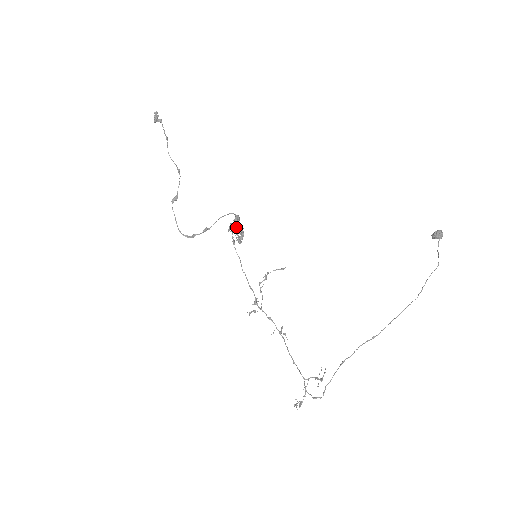
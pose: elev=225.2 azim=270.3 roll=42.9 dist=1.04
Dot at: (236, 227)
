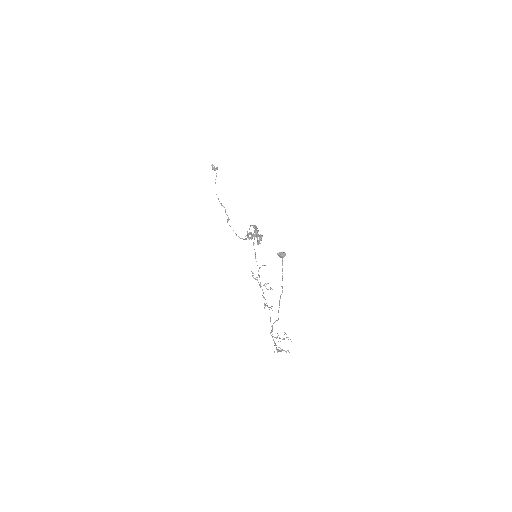
Dot at: occluded
